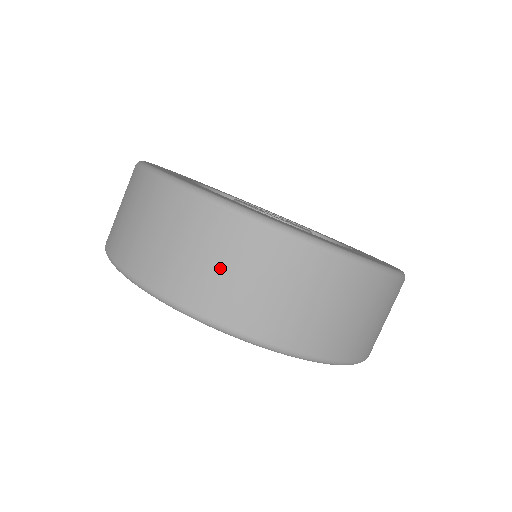
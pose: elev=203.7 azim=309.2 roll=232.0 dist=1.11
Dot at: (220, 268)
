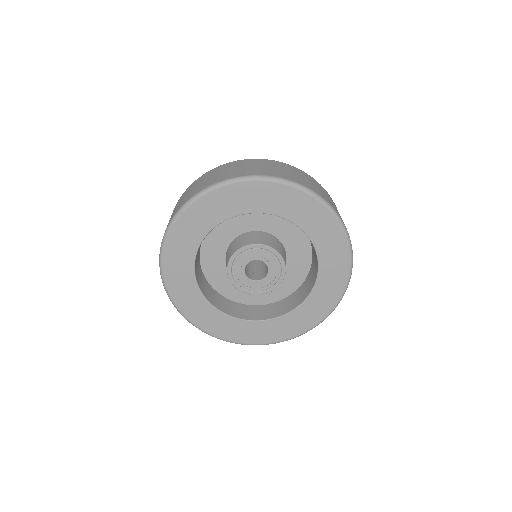
Dot at: occluded
